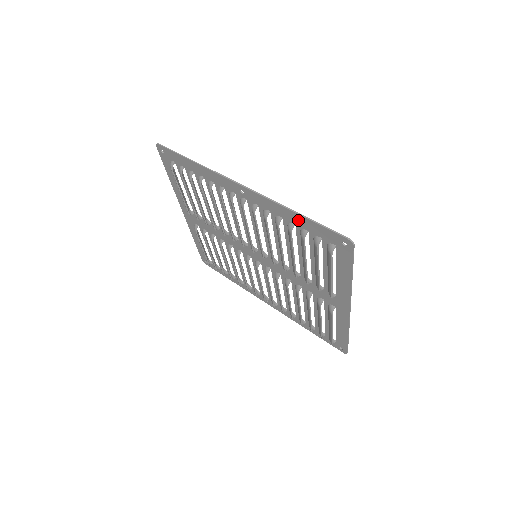
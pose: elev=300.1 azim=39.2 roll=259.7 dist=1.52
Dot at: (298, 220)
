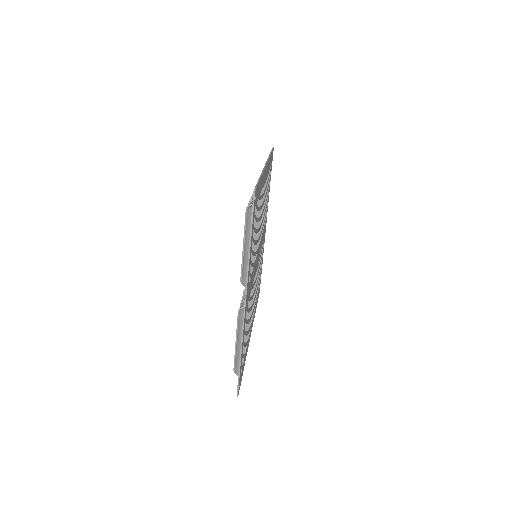
Dot at: occluded
